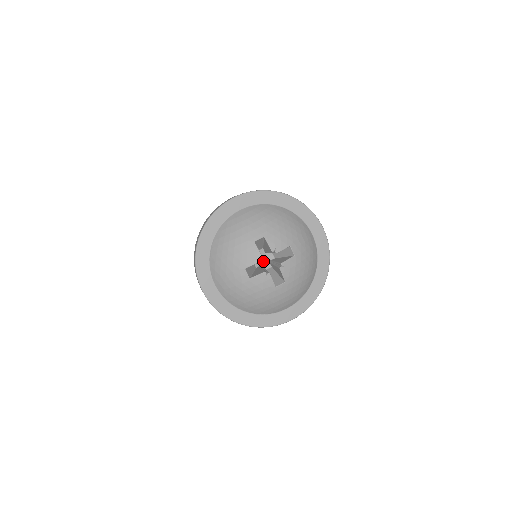
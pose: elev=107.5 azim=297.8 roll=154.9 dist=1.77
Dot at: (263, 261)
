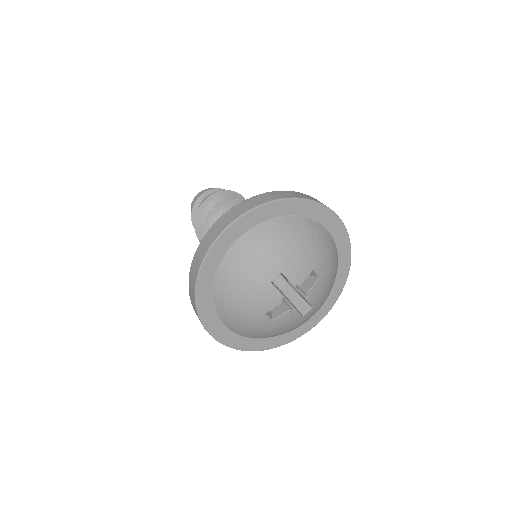
Dot at: (275, 278)
